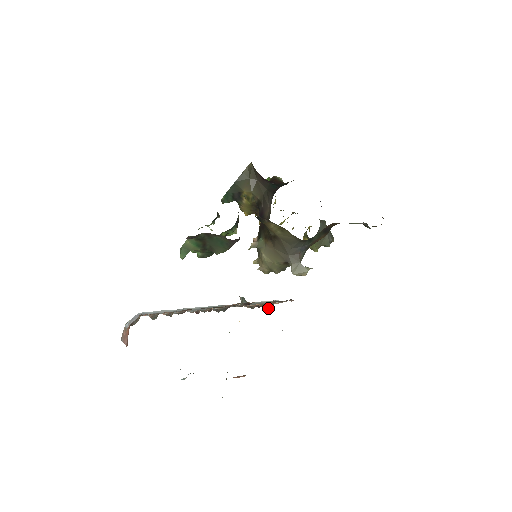
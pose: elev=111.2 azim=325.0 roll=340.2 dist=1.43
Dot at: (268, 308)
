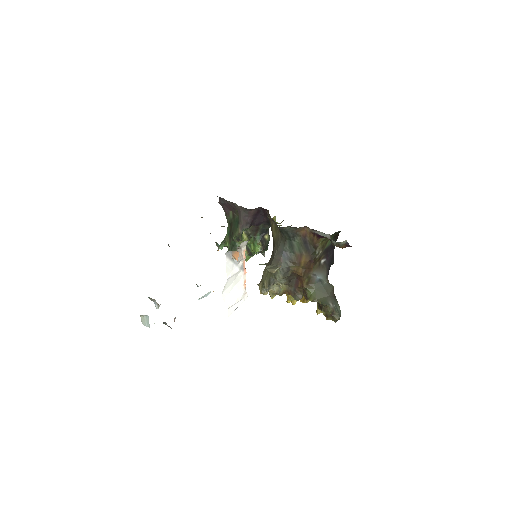
Dot at: occluded
